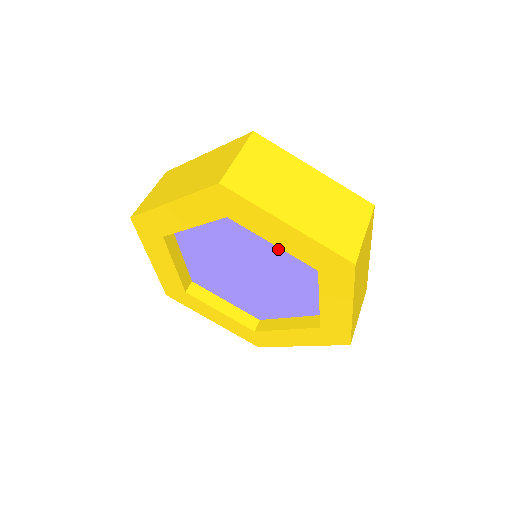
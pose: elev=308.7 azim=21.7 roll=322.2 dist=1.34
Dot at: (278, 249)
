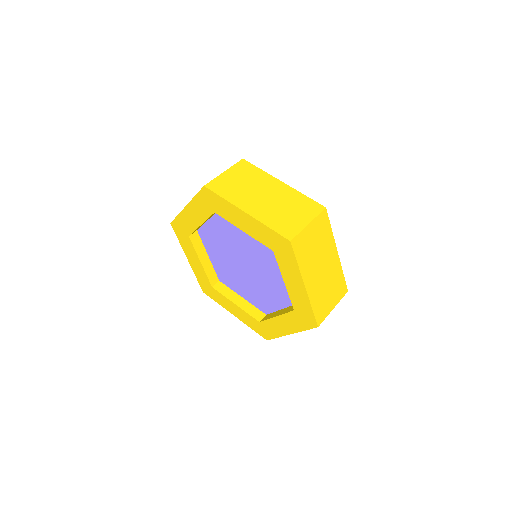
Dot at: (280, 277)
